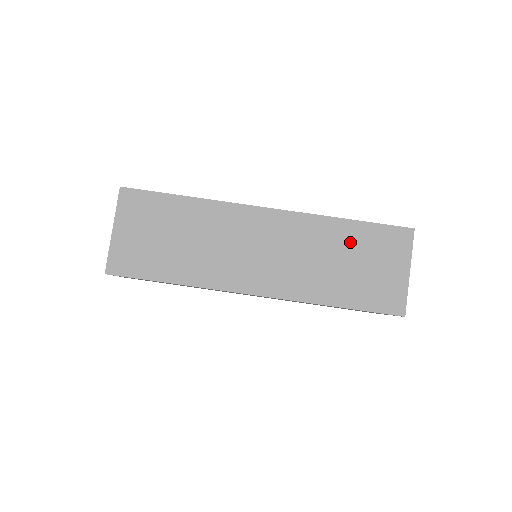
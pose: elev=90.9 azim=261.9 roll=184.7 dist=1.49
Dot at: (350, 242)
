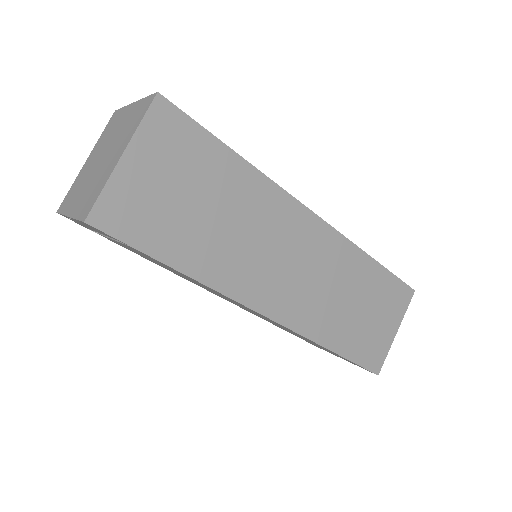
Dot at: (369, 286)
